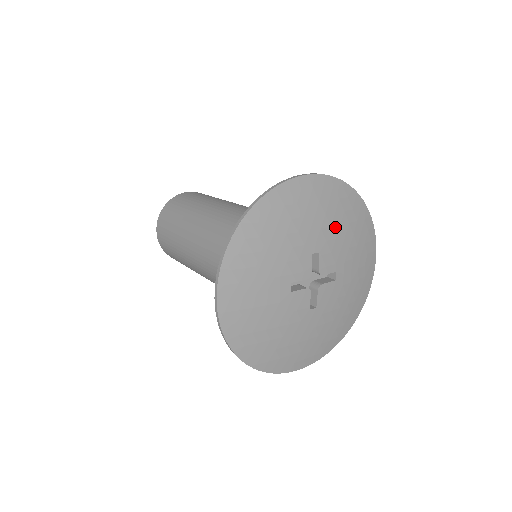
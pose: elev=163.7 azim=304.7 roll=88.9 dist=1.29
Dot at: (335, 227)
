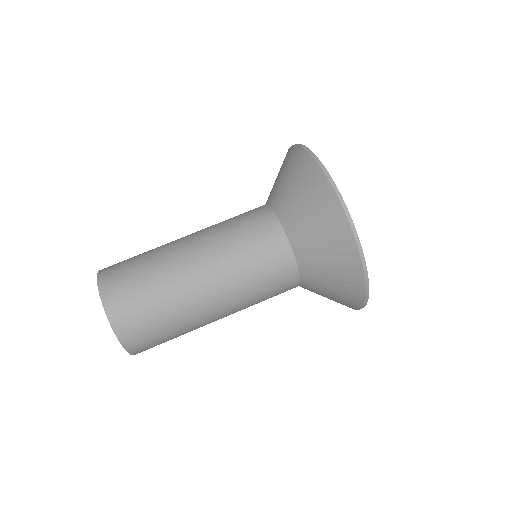
Dot at: occluded
